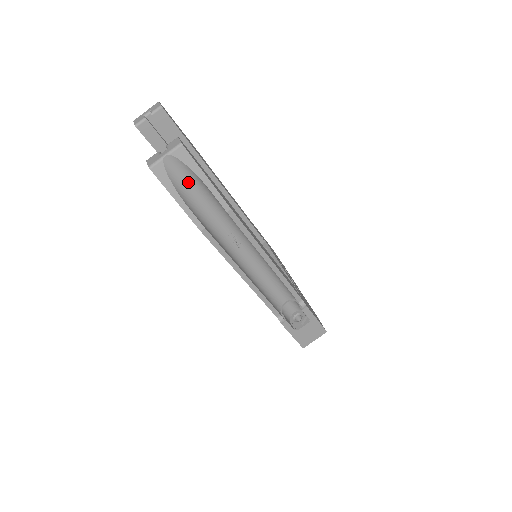
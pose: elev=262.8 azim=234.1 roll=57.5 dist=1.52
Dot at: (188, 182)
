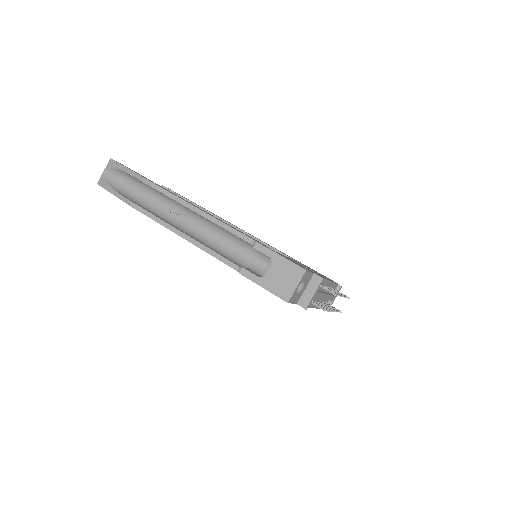
Dot at: (123, 181)
